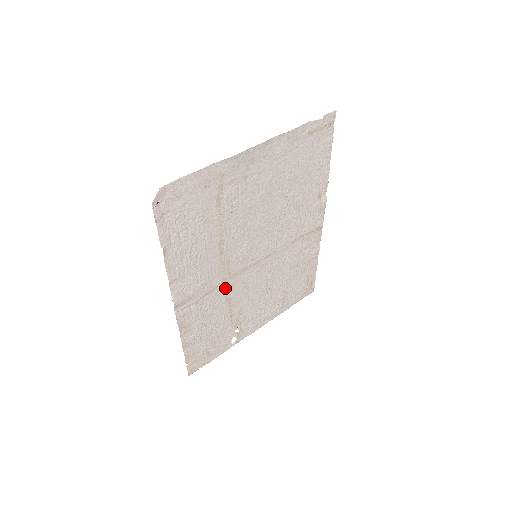
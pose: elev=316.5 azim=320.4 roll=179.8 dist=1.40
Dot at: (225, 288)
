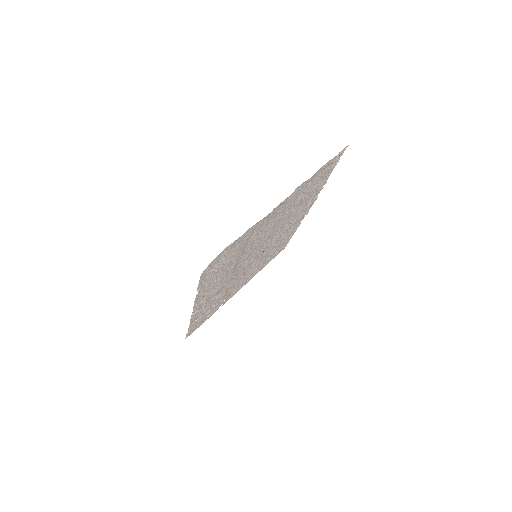
Dot at: (228, 284)
